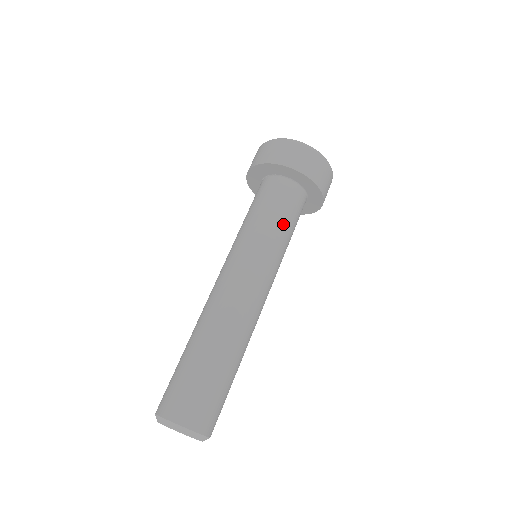
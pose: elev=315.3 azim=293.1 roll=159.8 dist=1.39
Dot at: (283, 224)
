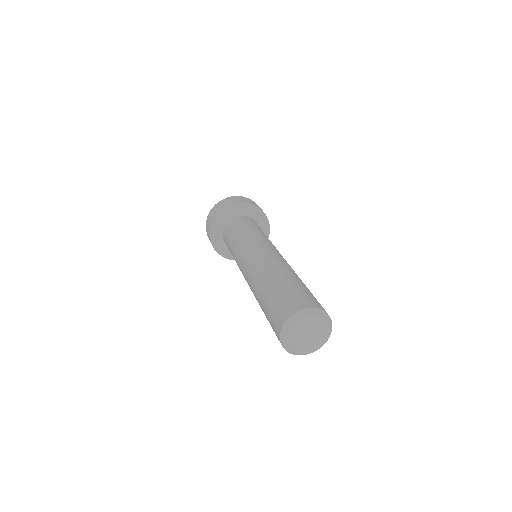
Dot at: (263, 232)
